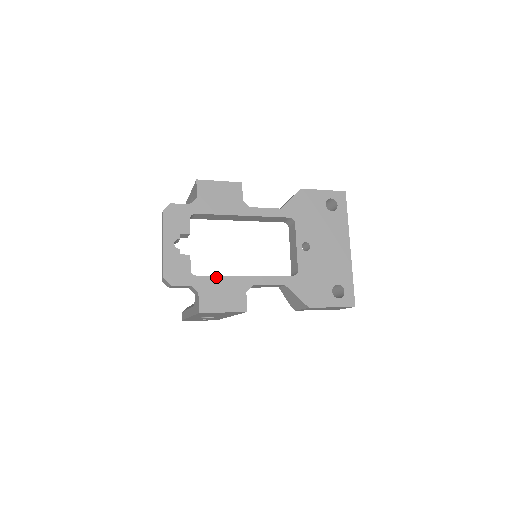
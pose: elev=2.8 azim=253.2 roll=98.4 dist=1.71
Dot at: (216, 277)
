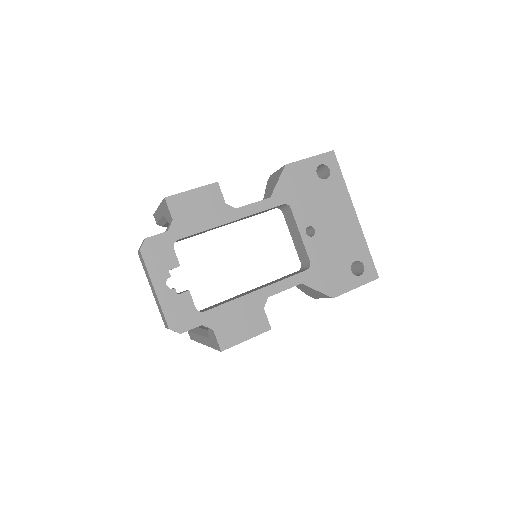
Dot at: (226, 304)
